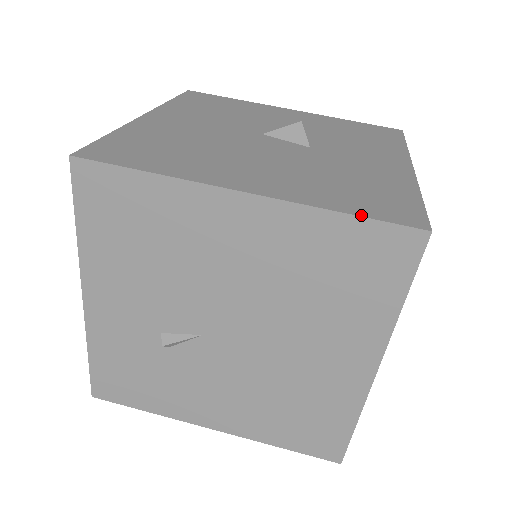
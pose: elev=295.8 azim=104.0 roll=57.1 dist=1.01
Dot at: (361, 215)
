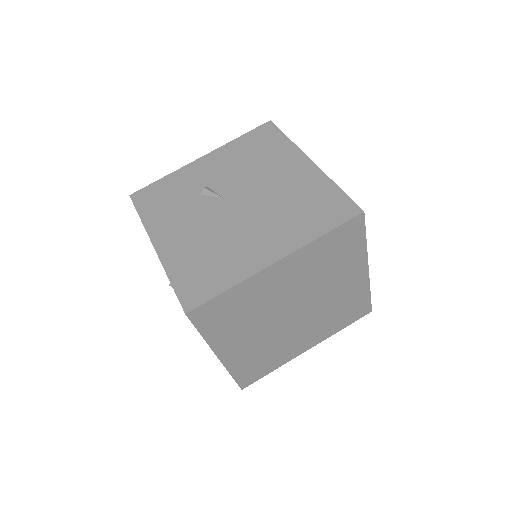
Dot at: (344, 192)
